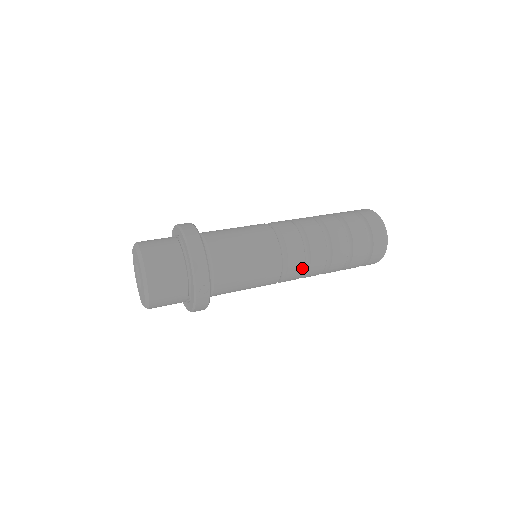
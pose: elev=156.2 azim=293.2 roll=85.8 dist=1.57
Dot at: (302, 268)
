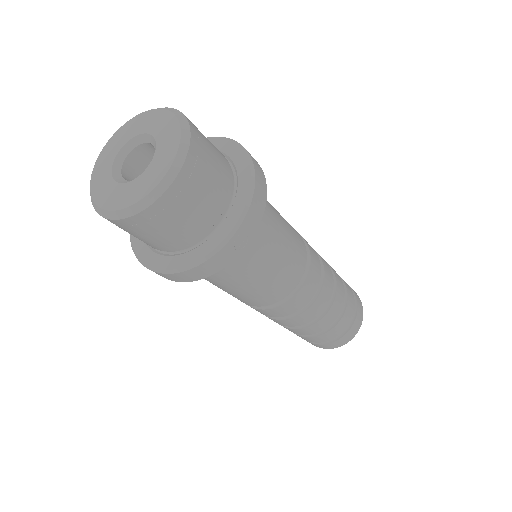
Dot at: (305, 303)
